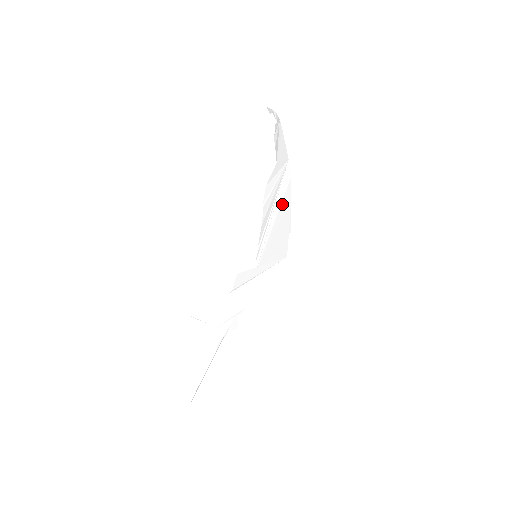
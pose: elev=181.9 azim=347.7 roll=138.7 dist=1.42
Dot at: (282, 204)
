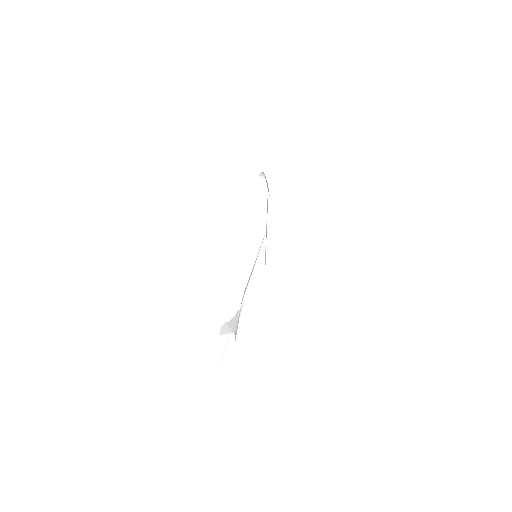
Dot at: (267, 211)
